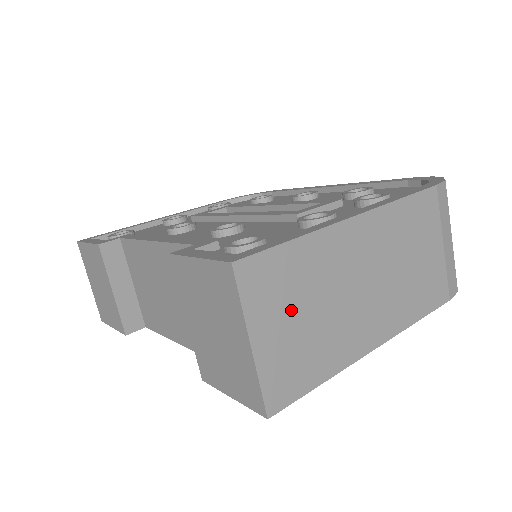
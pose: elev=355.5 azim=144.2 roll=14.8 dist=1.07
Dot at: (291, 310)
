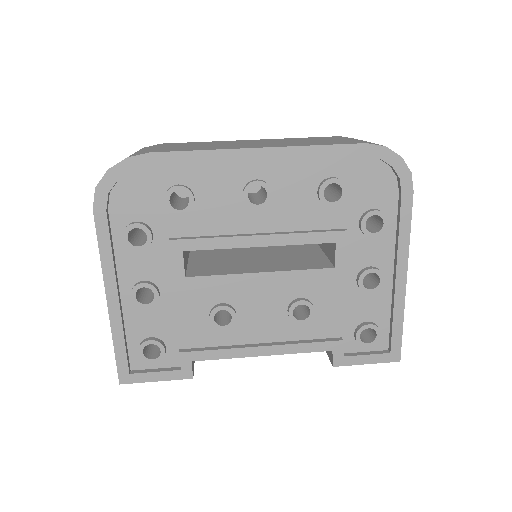
Dot at: occluded
